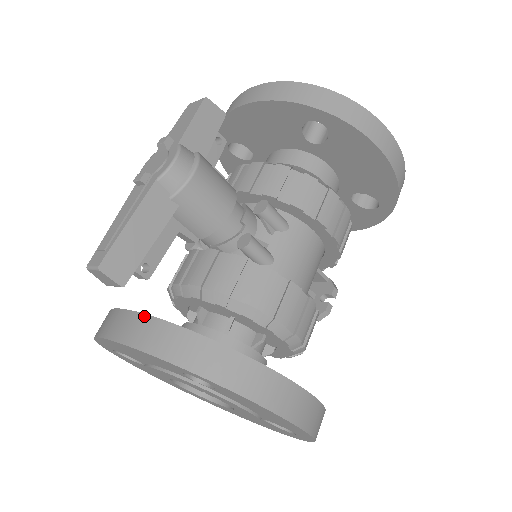
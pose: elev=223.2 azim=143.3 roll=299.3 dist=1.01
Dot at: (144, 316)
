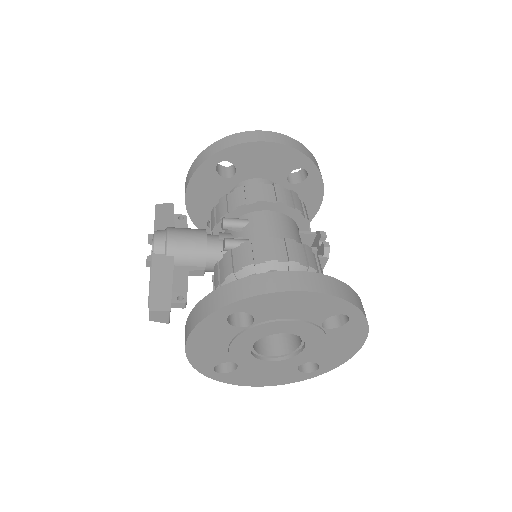
Dot at: (189, 315)
